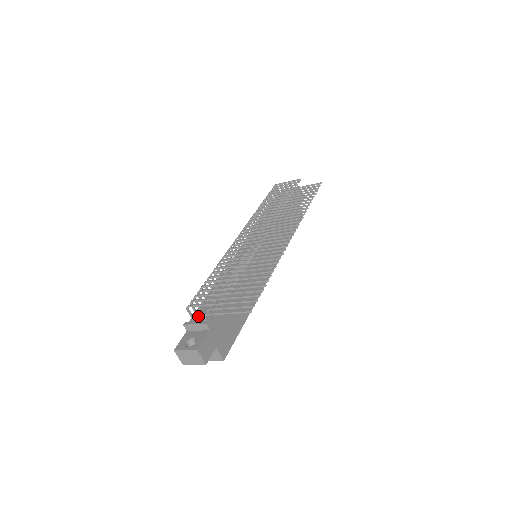
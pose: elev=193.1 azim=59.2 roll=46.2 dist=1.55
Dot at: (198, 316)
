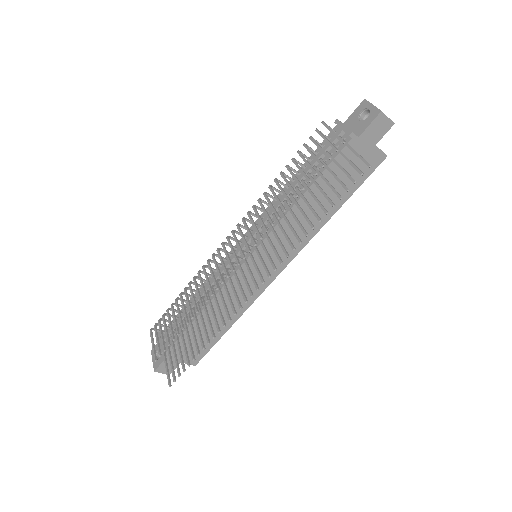
Dot at: (164, 335)
